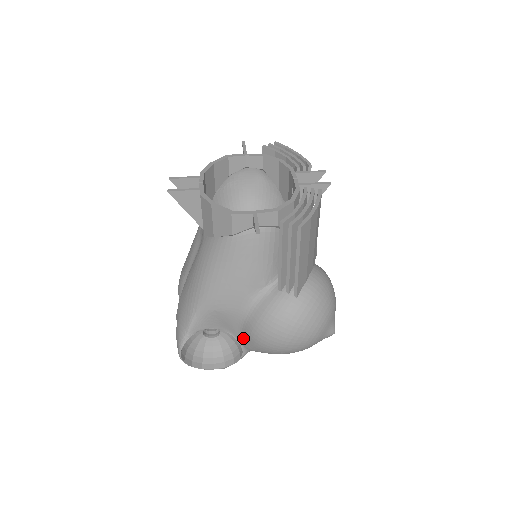
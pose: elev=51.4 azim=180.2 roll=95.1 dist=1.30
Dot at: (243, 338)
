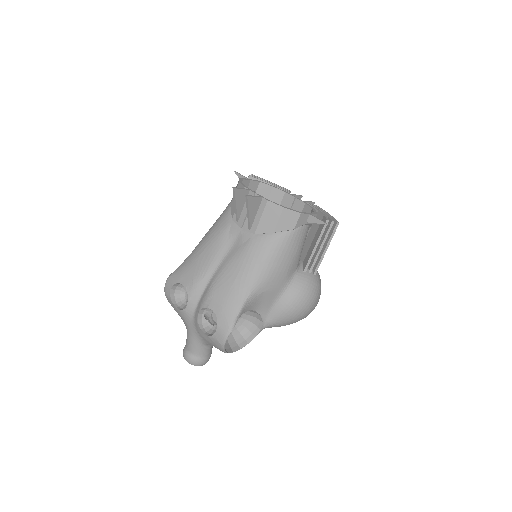
Dot at: (270, 315)
